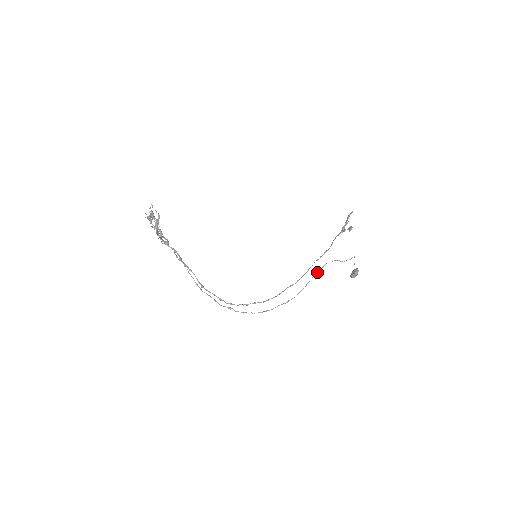
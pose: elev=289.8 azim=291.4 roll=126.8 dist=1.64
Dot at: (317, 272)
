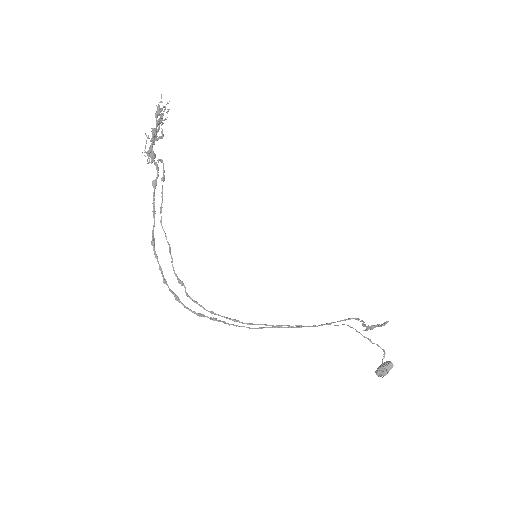
Dot at: occluded
